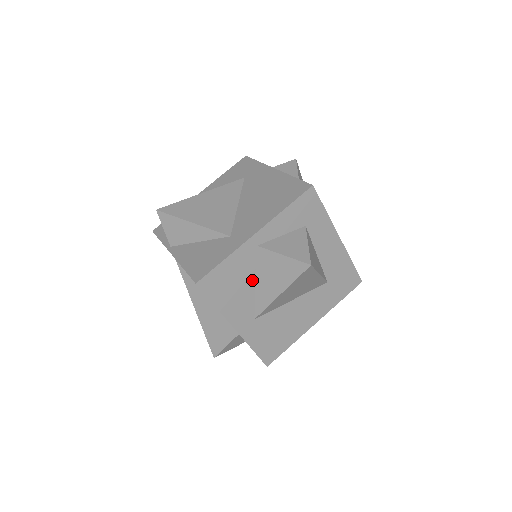
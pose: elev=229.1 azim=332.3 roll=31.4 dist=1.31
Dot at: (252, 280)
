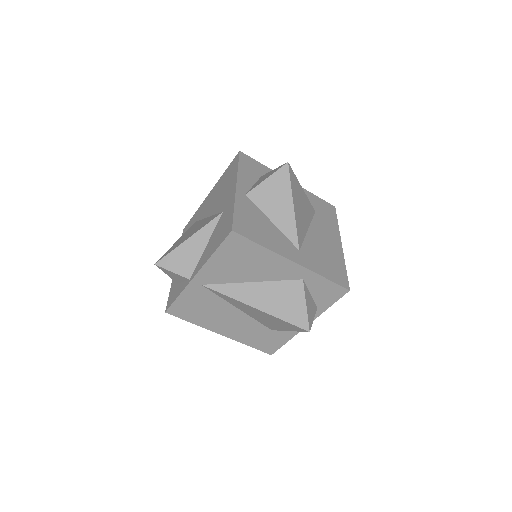
Dot at: (267, 220)
